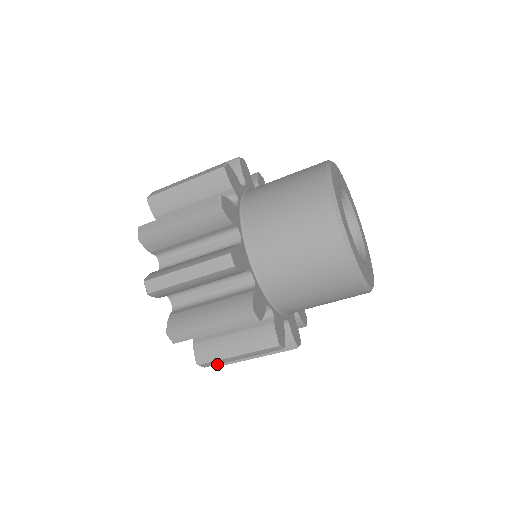
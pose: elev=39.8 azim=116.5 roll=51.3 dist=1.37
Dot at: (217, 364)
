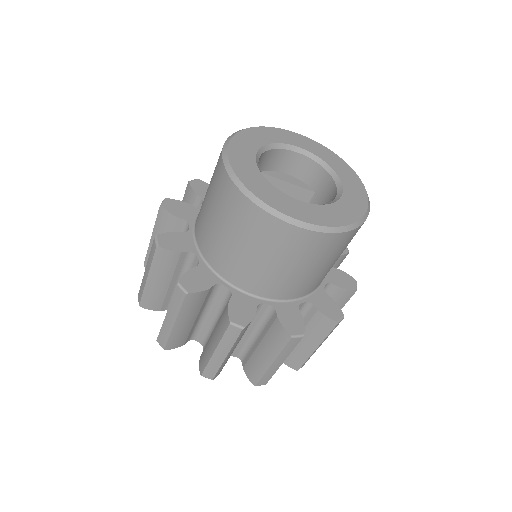
Dot at: occluded
